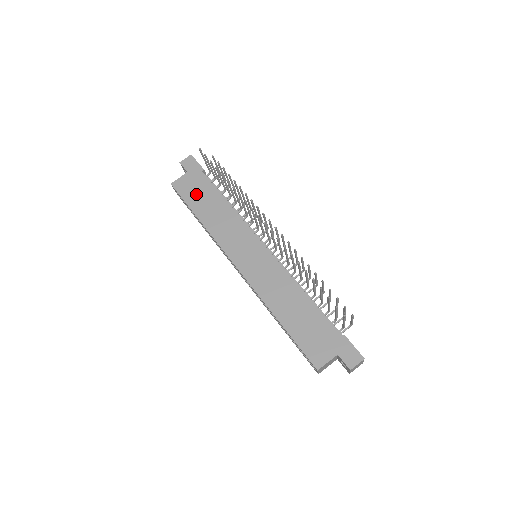
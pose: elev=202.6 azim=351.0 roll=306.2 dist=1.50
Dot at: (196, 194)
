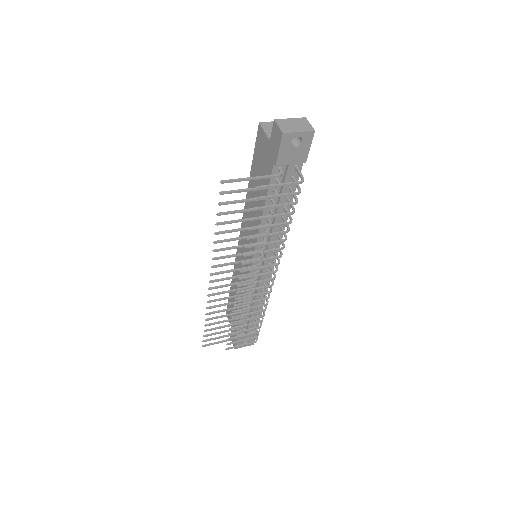
Dot at: (259, 168)
